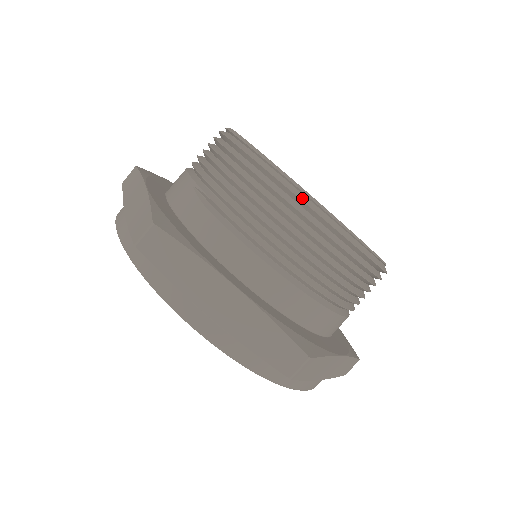
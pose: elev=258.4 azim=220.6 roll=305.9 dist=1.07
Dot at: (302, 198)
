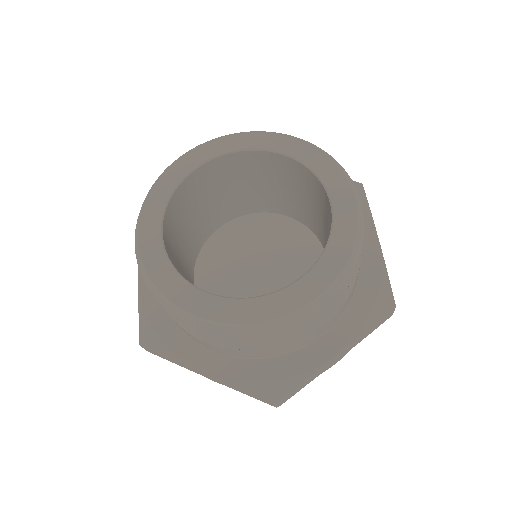
Dot at: (190, 320)
